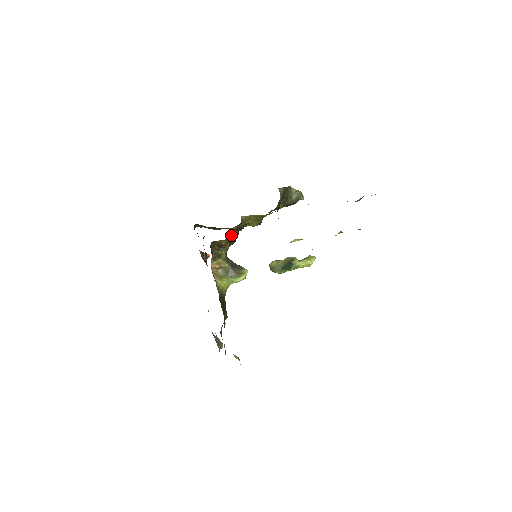
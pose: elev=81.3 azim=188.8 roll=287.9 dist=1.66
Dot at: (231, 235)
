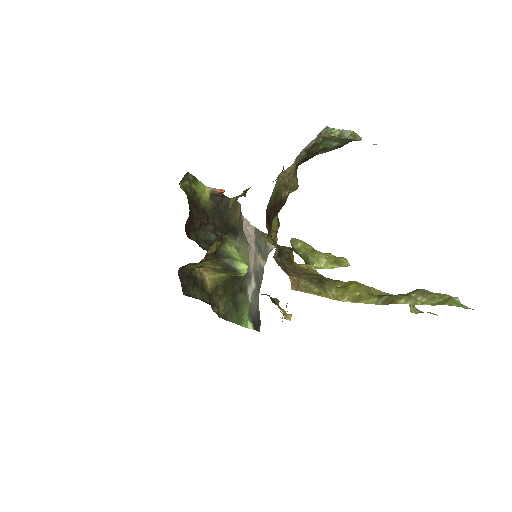
Dot at: (203, 259)
